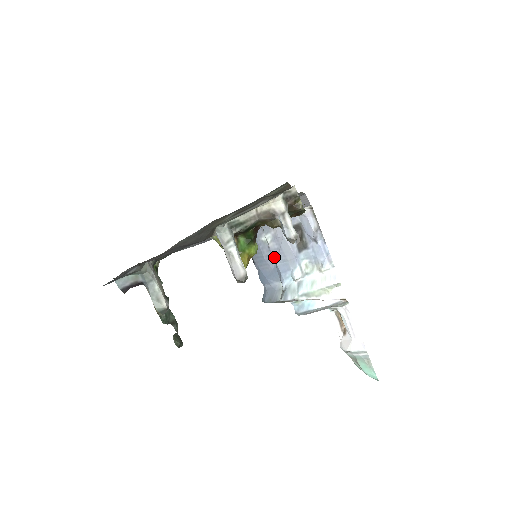
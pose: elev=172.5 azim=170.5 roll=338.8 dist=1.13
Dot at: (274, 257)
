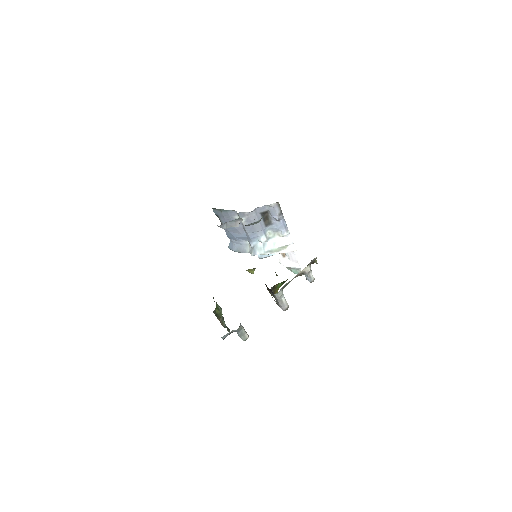
Dot at: (246, 230)
